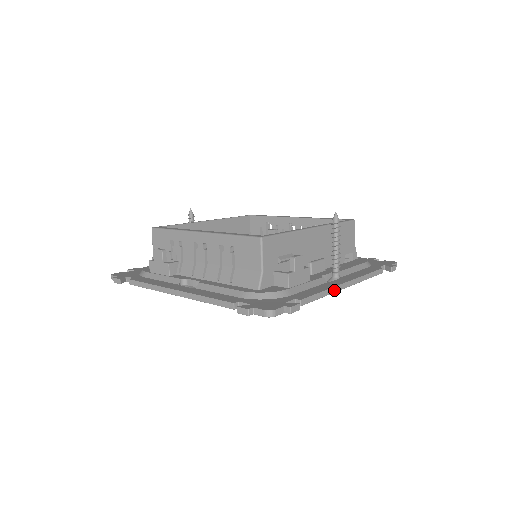
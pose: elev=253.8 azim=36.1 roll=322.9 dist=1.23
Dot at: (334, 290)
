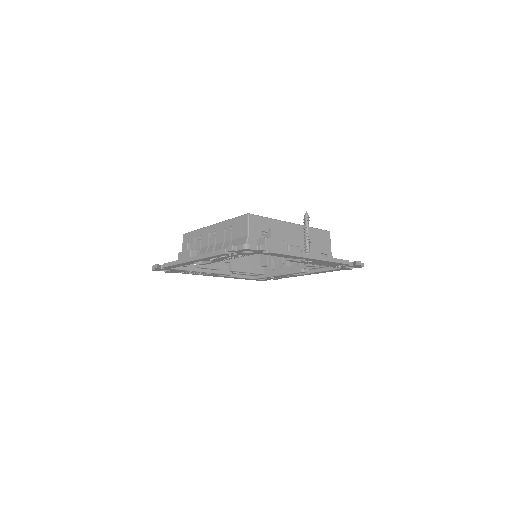
Dot at: (301, 255)
